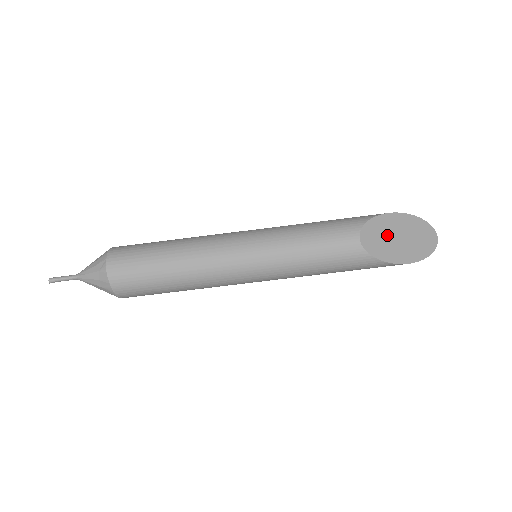
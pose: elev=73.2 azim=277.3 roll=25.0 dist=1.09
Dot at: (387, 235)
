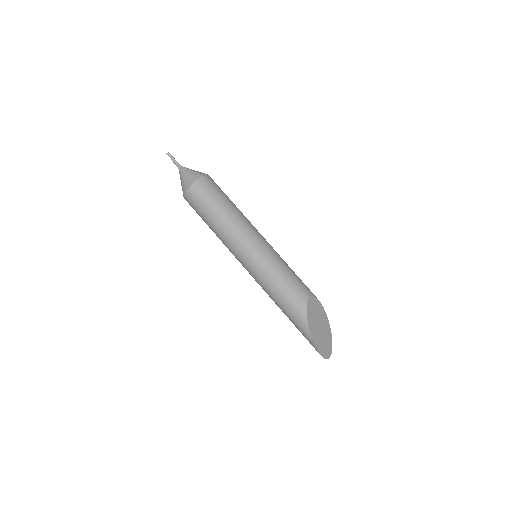
Dot at: (318, 317)
